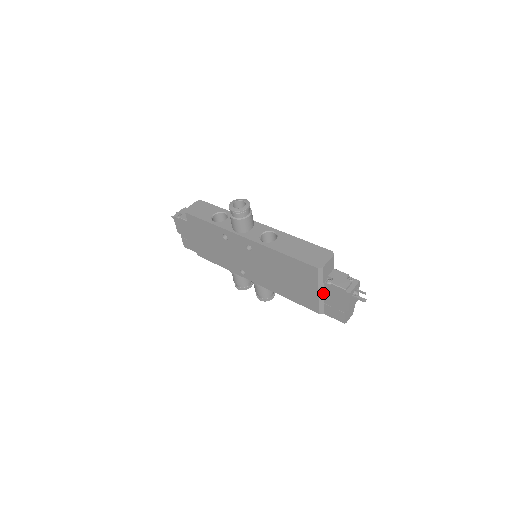
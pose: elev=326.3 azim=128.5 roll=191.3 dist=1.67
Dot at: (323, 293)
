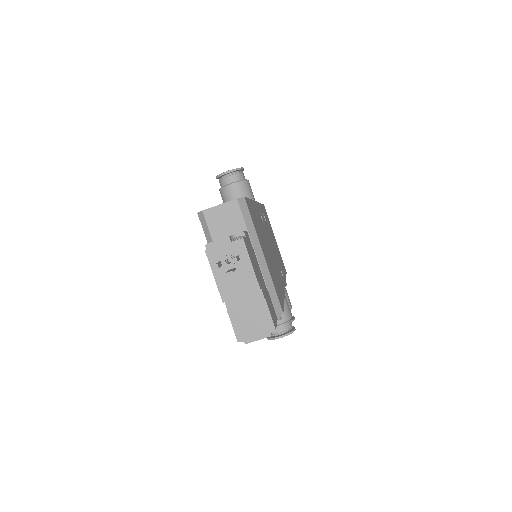
Dot at: occluded
